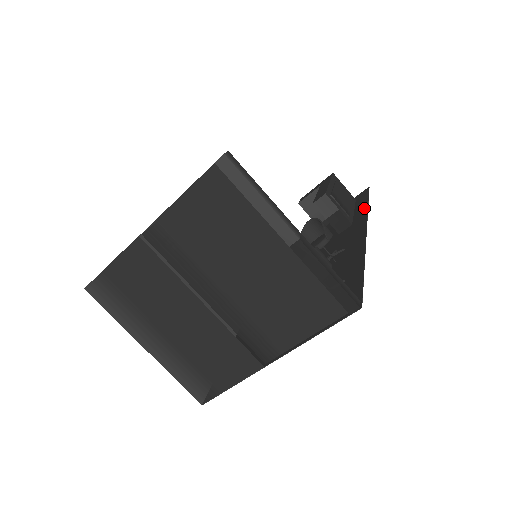
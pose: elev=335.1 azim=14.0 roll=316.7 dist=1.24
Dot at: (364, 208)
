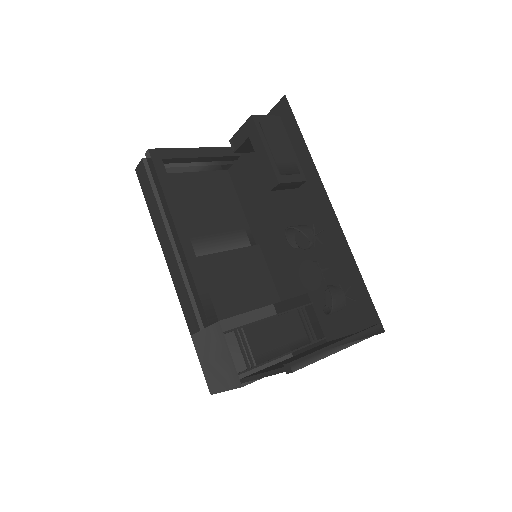
Dot at: (306, 155)
